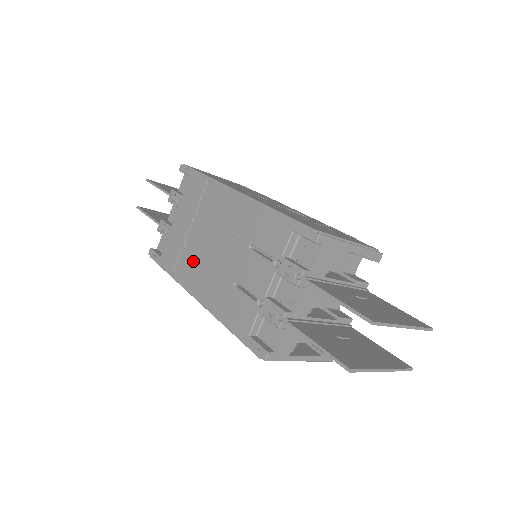
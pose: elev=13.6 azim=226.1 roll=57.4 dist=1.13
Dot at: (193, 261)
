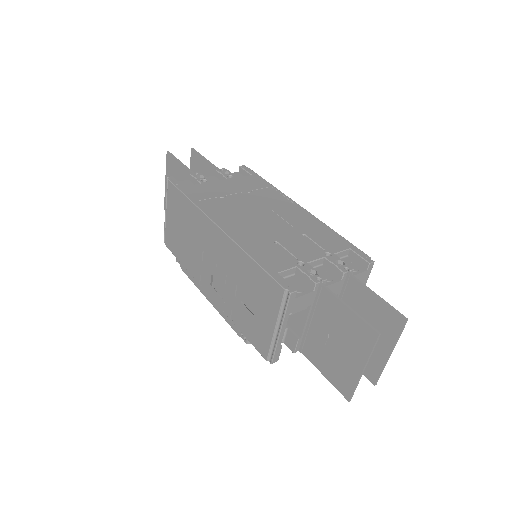
Dot at: (229, 209)
